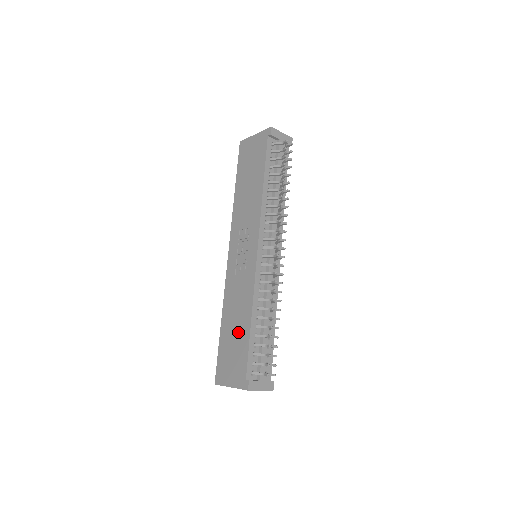
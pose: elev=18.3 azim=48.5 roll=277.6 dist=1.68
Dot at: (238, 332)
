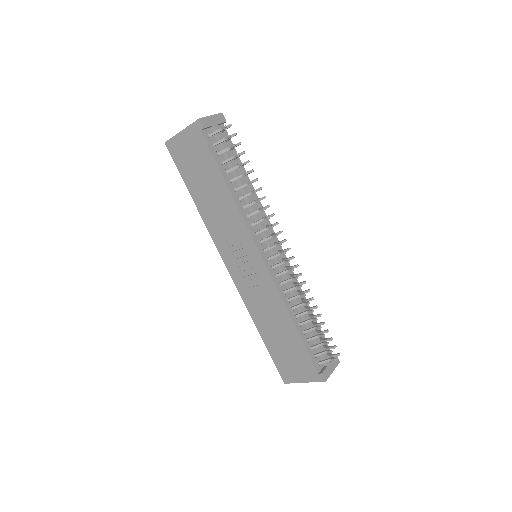
Dot at: (284, 336)
